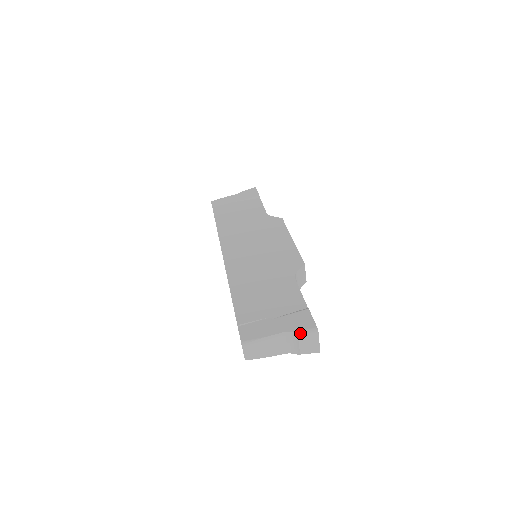
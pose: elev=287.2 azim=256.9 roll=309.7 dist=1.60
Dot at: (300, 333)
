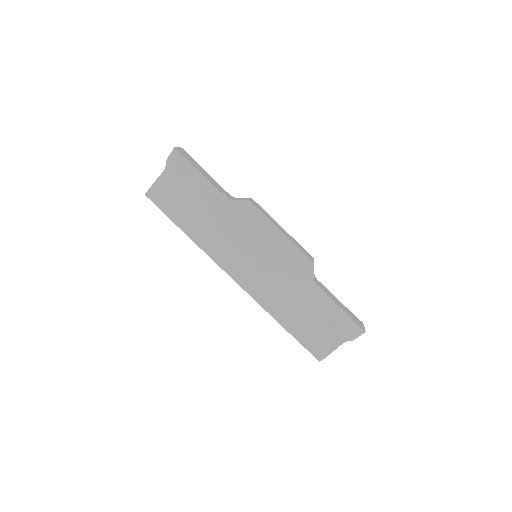
Dot at: occluded
